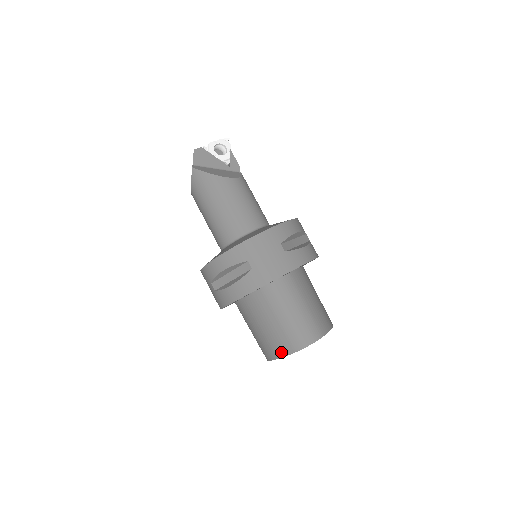
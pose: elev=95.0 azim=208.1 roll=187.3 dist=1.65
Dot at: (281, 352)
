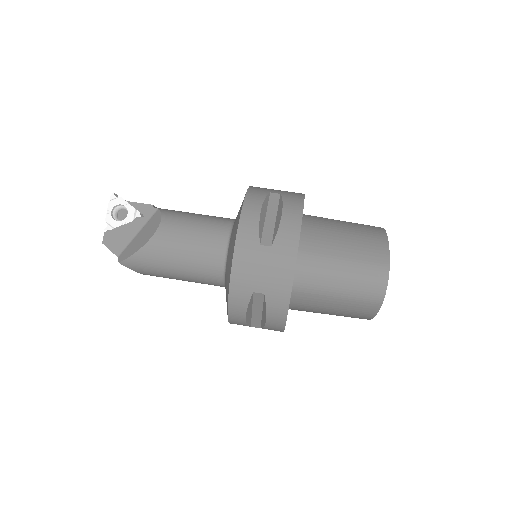
Dot at: (370, 313)
